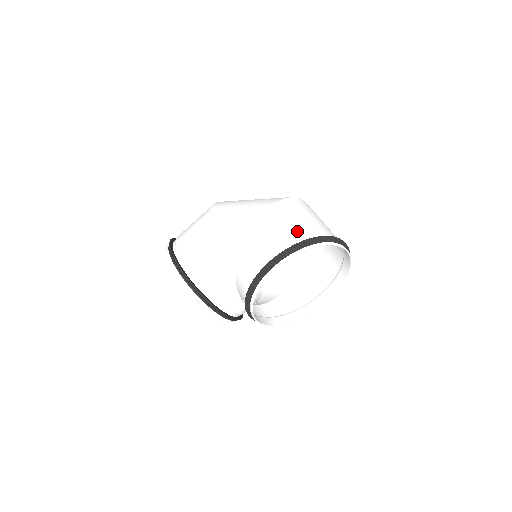
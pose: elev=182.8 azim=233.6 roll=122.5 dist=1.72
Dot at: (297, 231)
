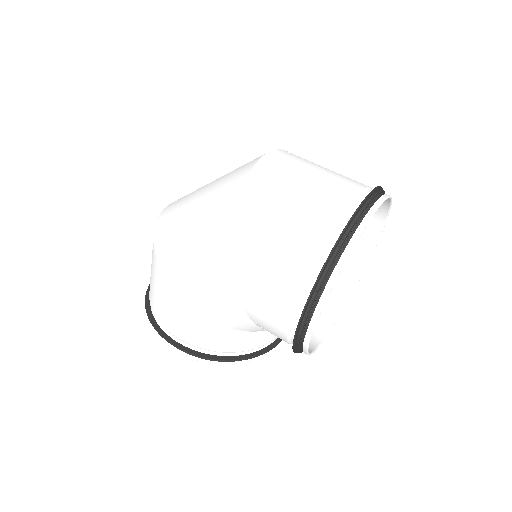
Dot at: (300, 251)
